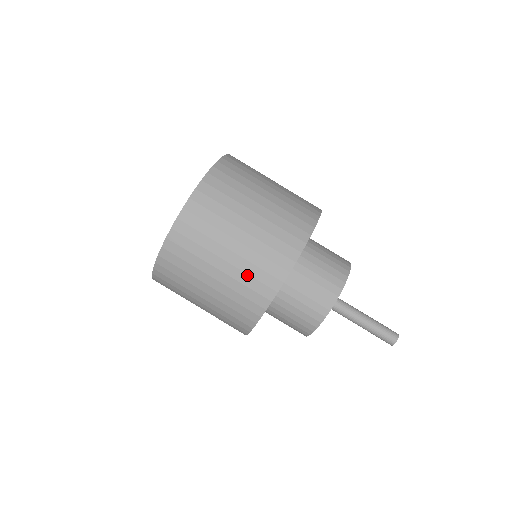
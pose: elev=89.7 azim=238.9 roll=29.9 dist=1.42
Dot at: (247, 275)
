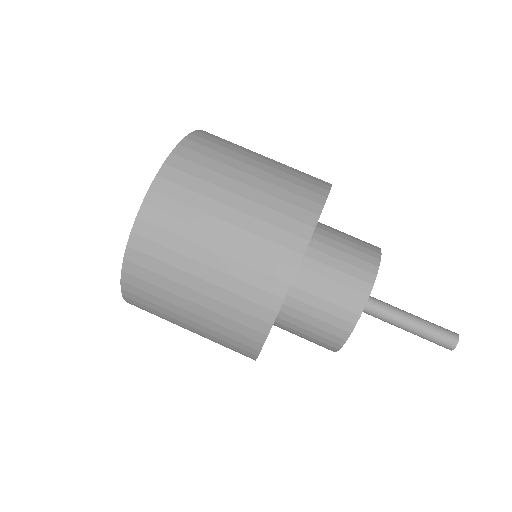
Dot at: (271, 210)
